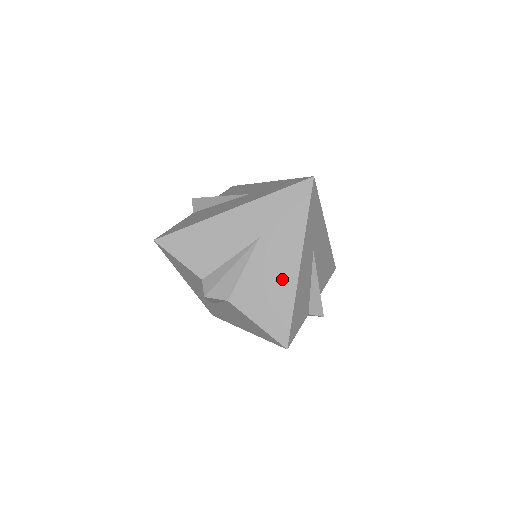
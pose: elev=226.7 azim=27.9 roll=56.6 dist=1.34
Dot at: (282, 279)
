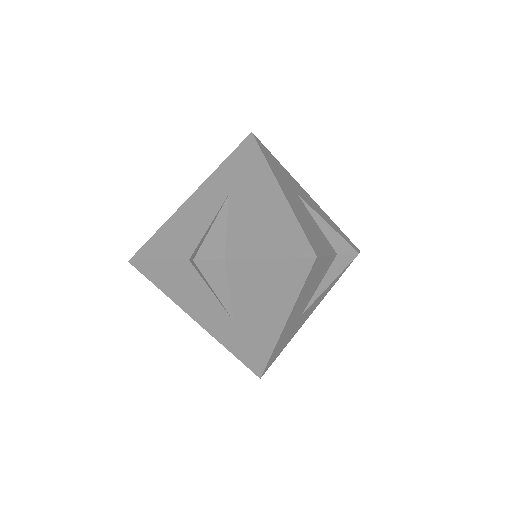
Dot at: (270, 207)
